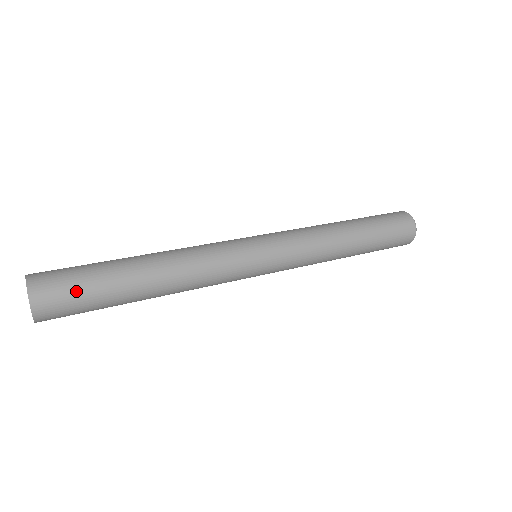
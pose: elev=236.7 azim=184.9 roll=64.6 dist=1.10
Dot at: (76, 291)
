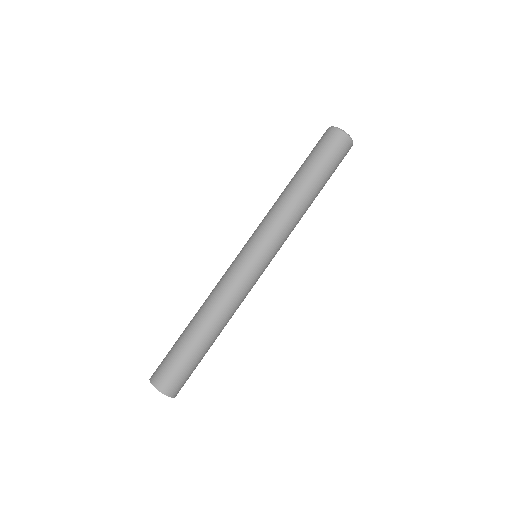
Dot at: (183, 372)
